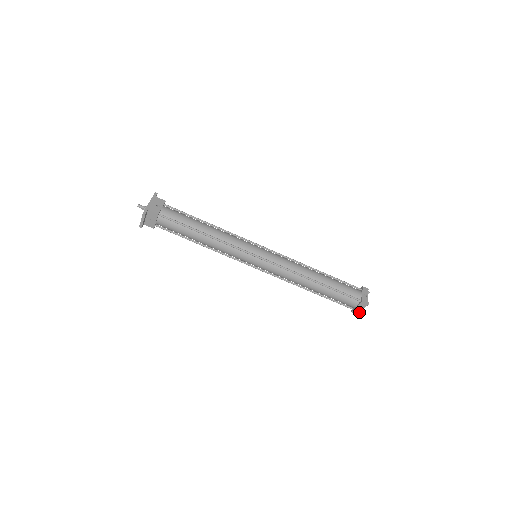
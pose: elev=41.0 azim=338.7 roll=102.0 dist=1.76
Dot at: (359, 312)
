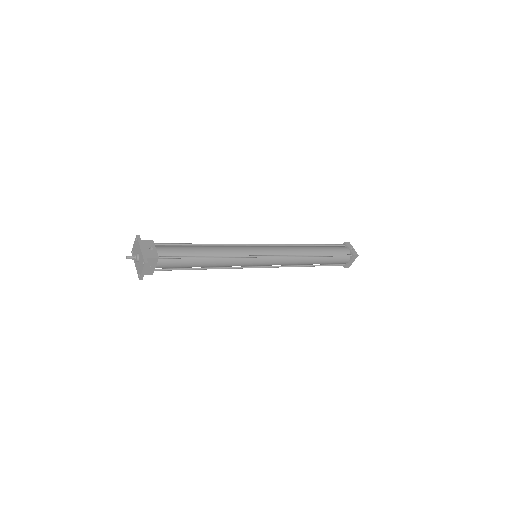
Dot at: (350, 265)
